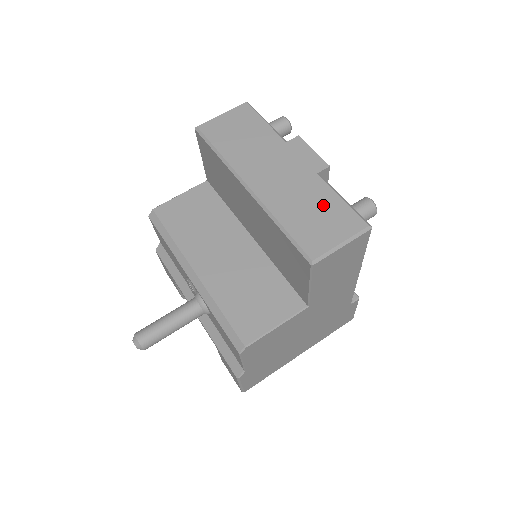
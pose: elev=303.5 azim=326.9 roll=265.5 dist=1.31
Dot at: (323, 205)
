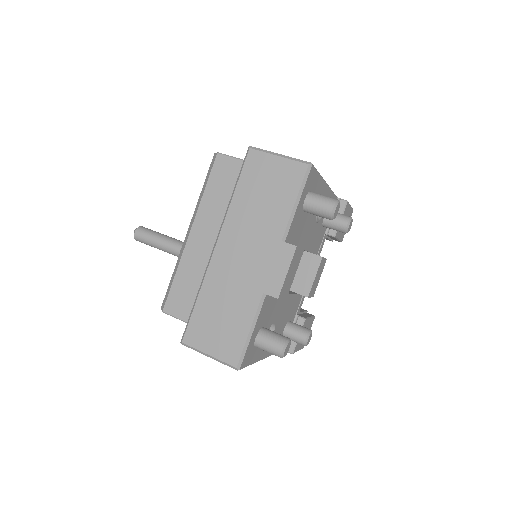
Dot at: (234, 319)
